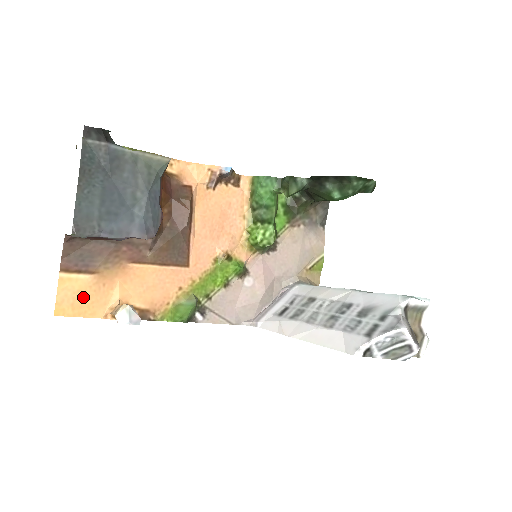
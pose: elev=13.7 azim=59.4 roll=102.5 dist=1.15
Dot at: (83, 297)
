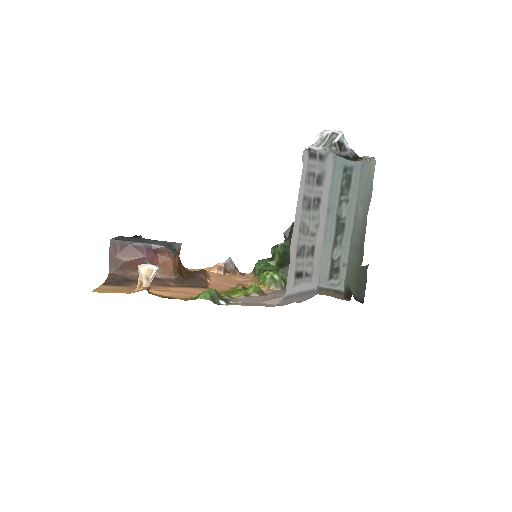
Dot at: (117, 290)
